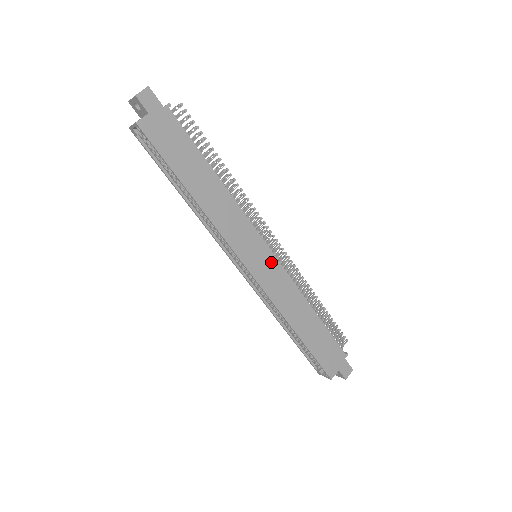
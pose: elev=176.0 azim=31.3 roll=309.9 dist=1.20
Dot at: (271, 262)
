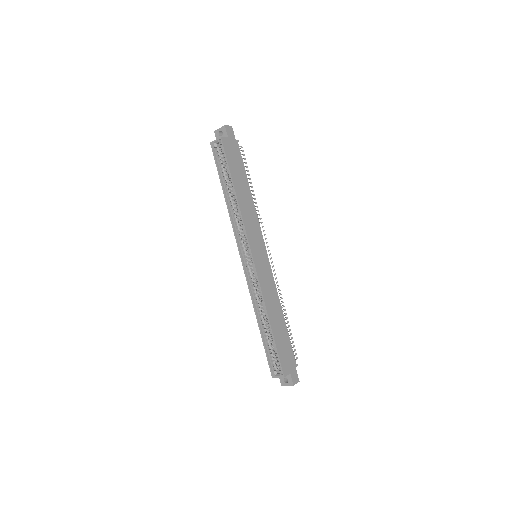
Dot at: (266, 262)
